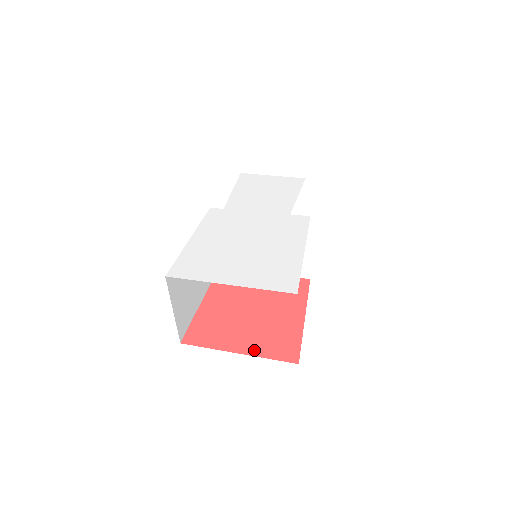
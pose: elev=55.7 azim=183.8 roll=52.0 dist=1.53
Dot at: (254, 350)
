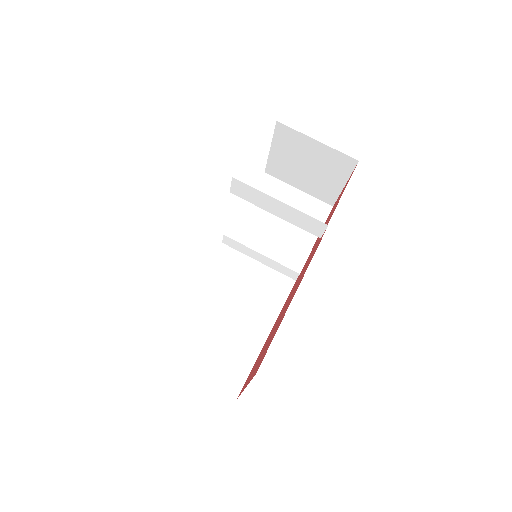
Dot at: (251, 376)
